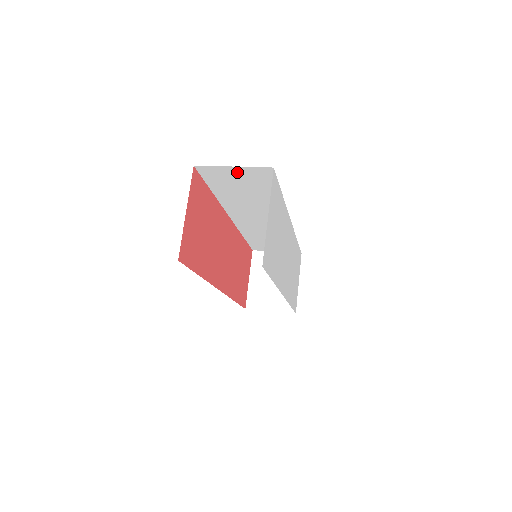
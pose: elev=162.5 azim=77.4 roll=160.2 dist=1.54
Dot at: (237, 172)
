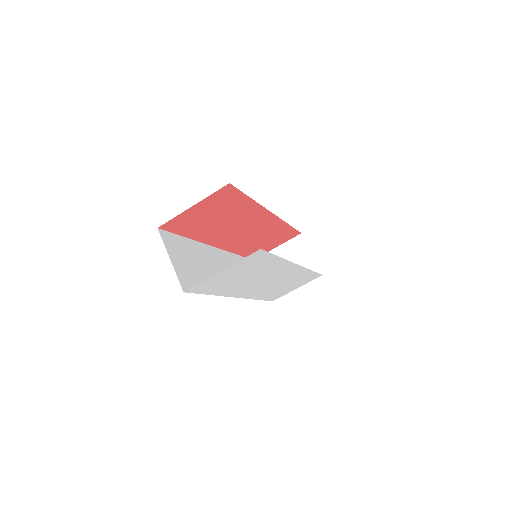
Dot at: occluded
